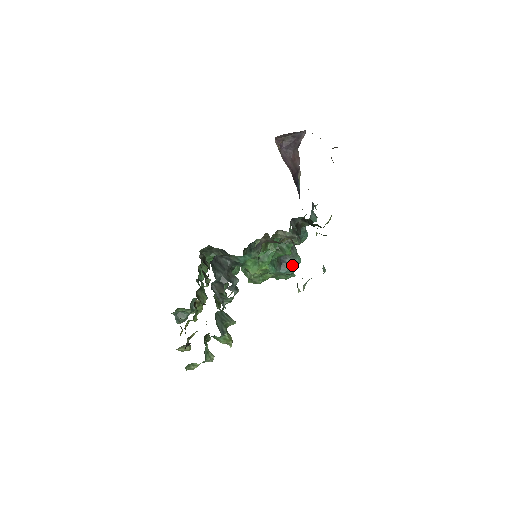
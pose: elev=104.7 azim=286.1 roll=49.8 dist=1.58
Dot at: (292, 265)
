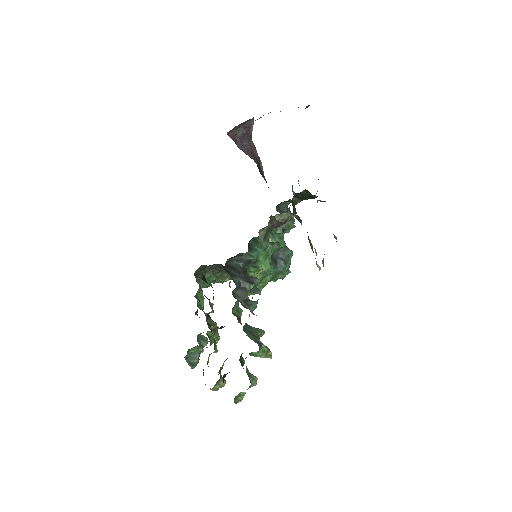
Dot at: (286, 259)
